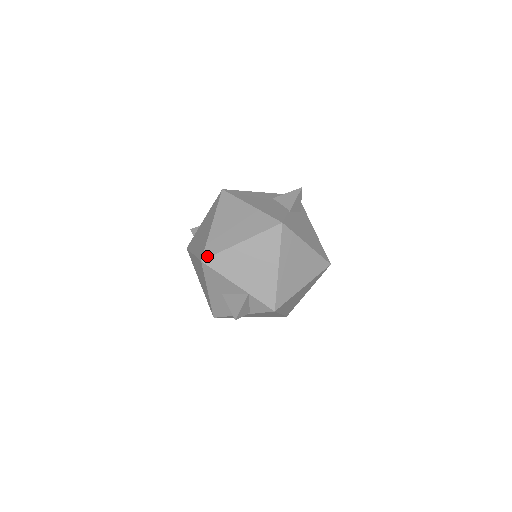
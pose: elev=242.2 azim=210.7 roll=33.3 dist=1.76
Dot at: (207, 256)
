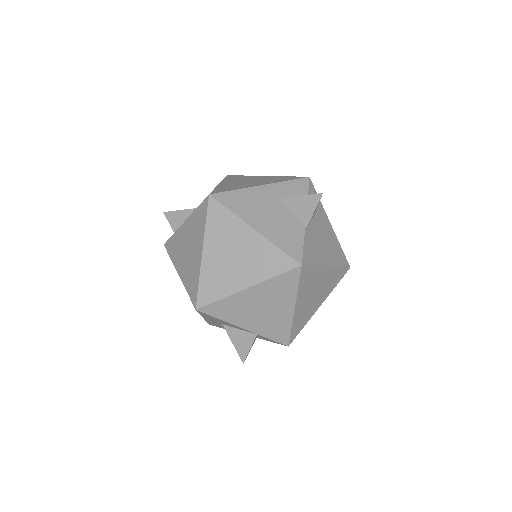
Dot at: (203, 304)
